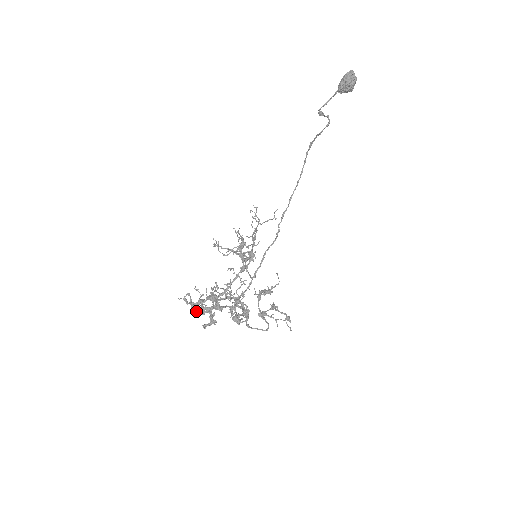
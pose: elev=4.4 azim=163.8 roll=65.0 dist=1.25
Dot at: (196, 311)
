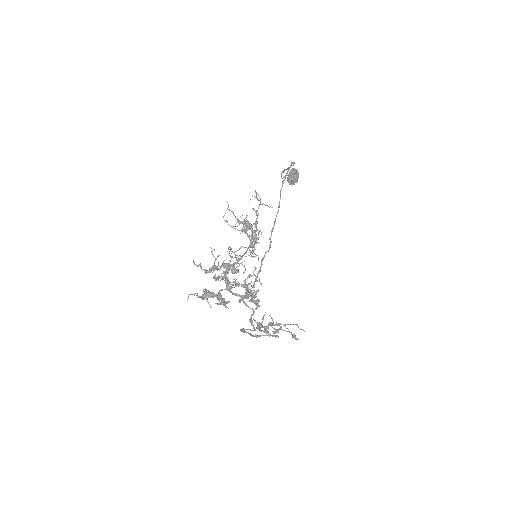
Dot at: (207, 290)
